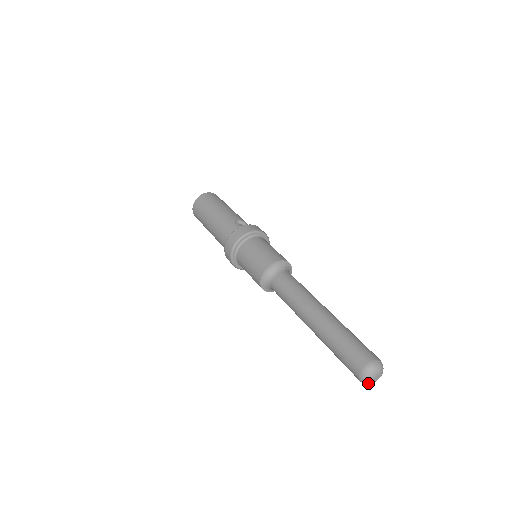
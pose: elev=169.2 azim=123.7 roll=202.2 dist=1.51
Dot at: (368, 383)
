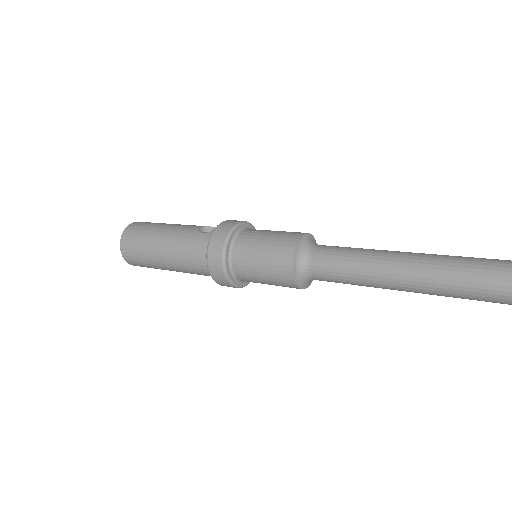
Dot at: out of frame
